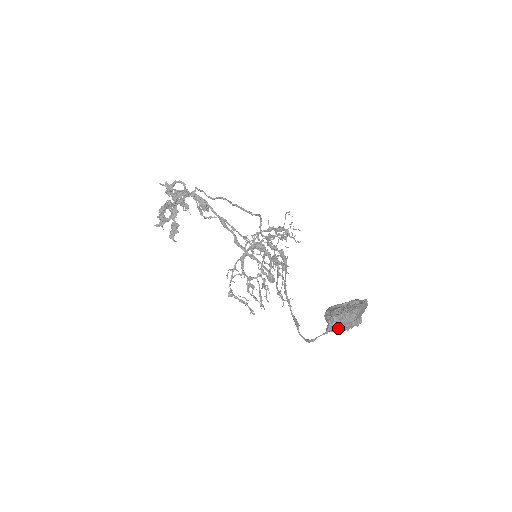
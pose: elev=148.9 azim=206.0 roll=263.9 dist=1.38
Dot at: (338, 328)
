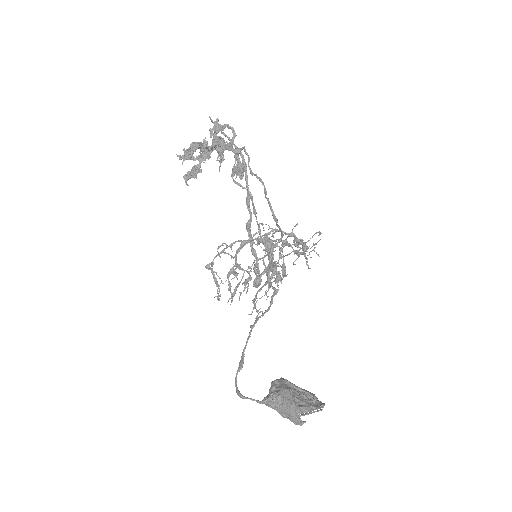
Dot at: (275, 409)
